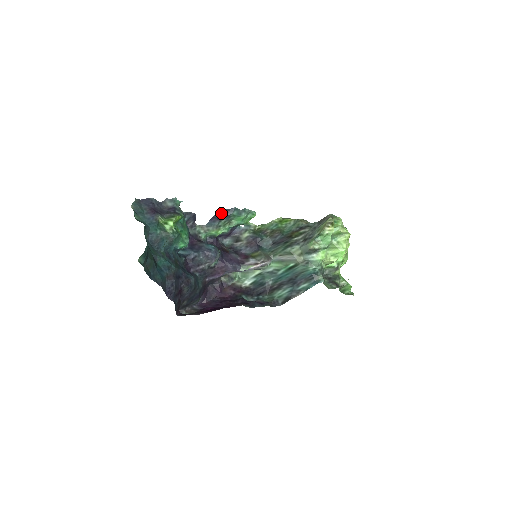
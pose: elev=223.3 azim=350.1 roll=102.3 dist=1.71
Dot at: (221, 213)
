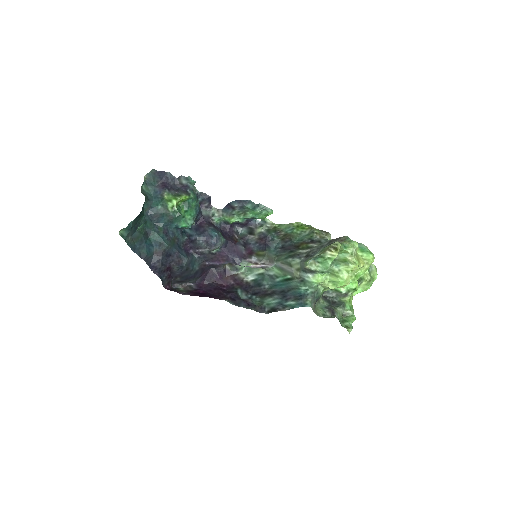
Dot at: (235, 202)
